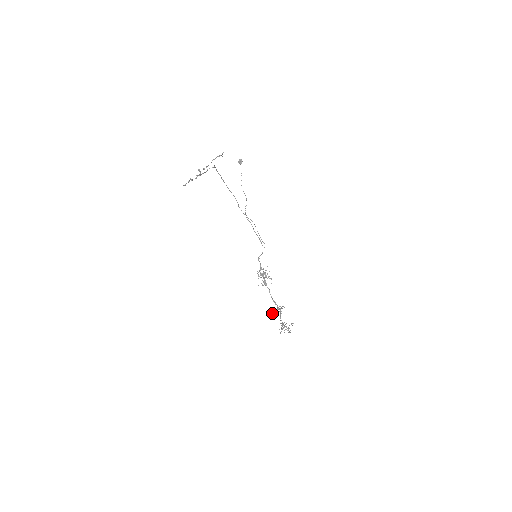
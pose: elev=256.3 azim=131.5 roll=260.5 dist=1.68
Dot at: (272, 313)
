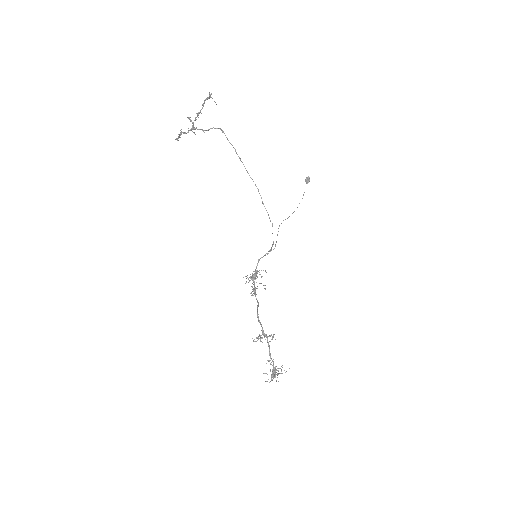
Dot at: occluded
